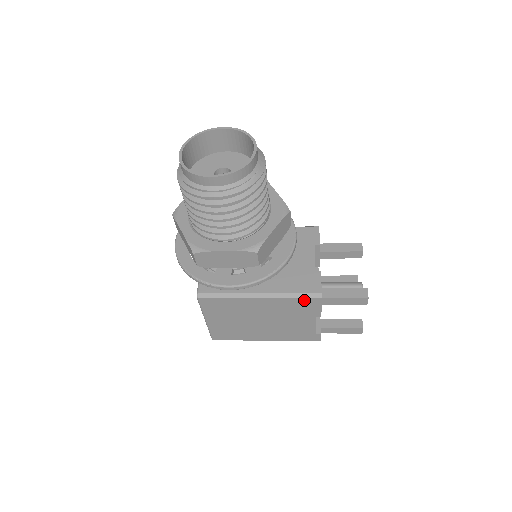
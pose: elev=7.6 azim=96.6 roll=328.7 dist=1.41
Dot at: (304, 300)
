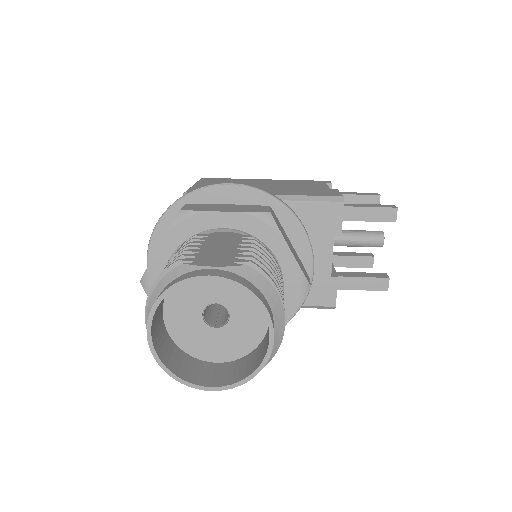
Dot at: occluded
